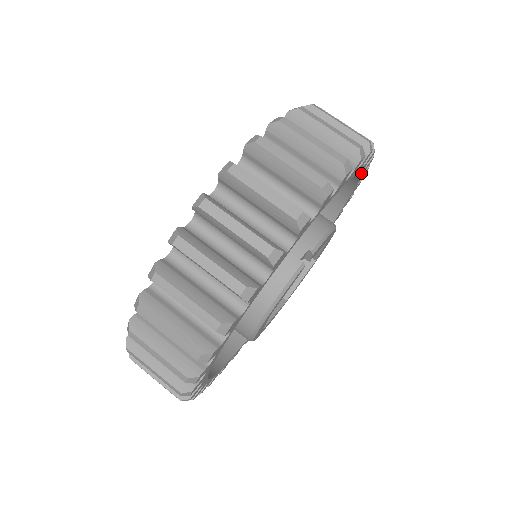
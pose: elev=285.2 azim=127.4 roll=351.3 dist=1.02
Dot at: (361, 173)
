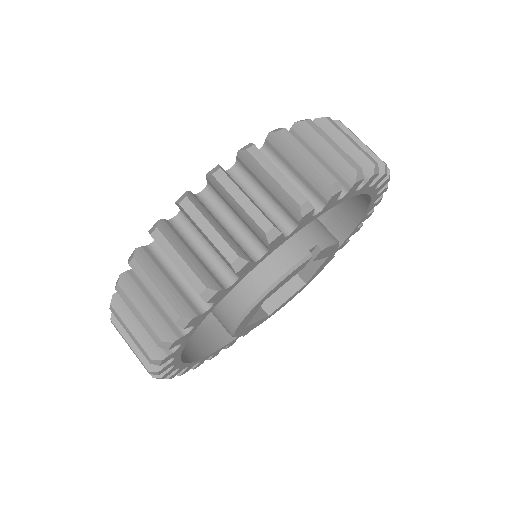
Dot at: (369, 207)
